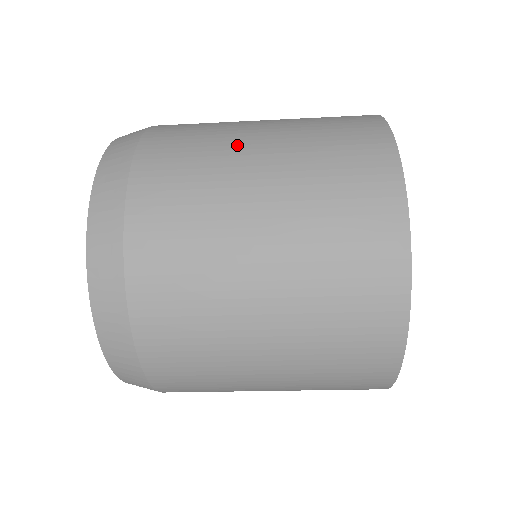
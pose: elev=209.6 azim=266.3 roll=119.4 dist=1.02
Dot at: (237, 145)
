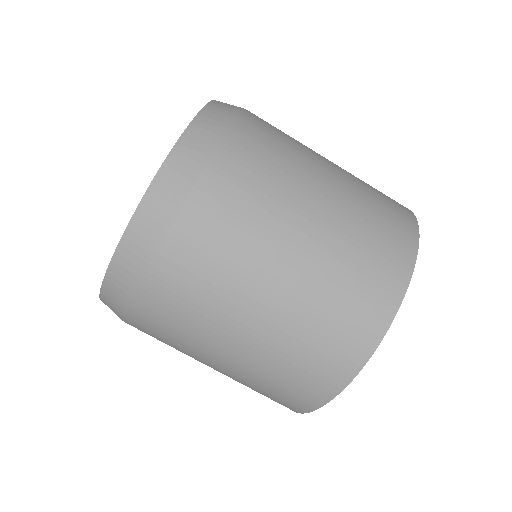
Dot at: (308, 175)
